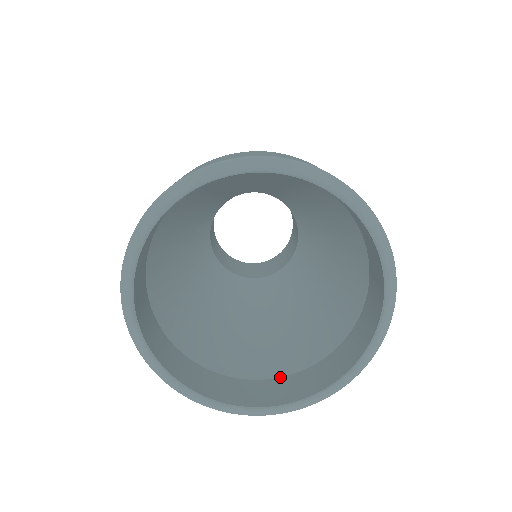
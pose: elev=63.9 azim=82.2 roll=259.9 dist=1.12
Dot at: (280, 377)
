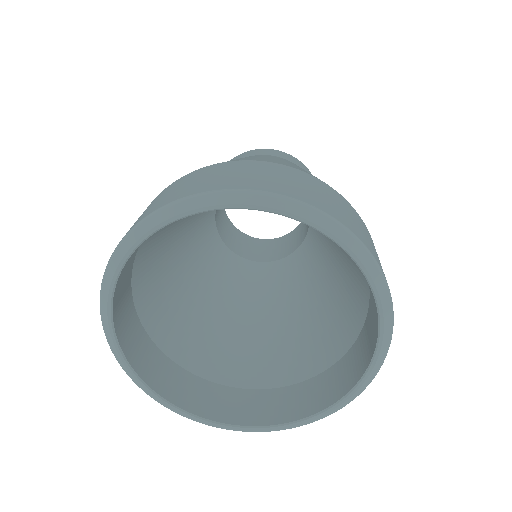
Dot at: (327, 369)
